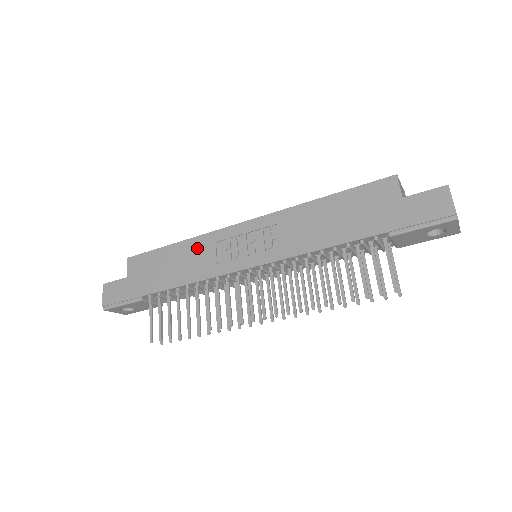
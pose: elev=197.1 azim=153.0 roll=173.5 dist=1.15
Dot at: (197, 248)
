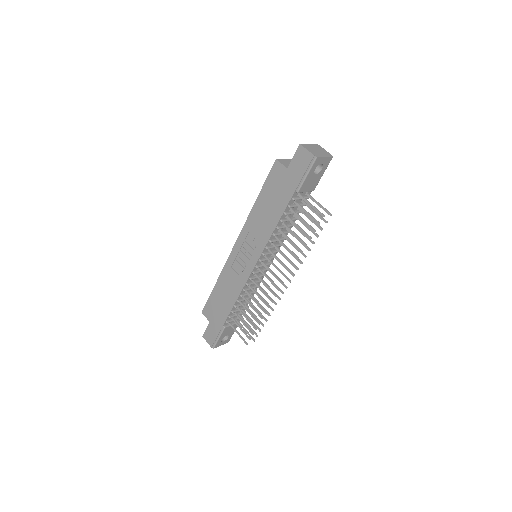
Dot at: (226, 278)
